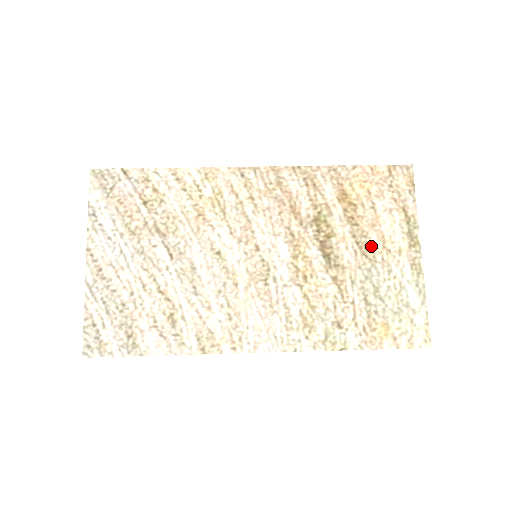
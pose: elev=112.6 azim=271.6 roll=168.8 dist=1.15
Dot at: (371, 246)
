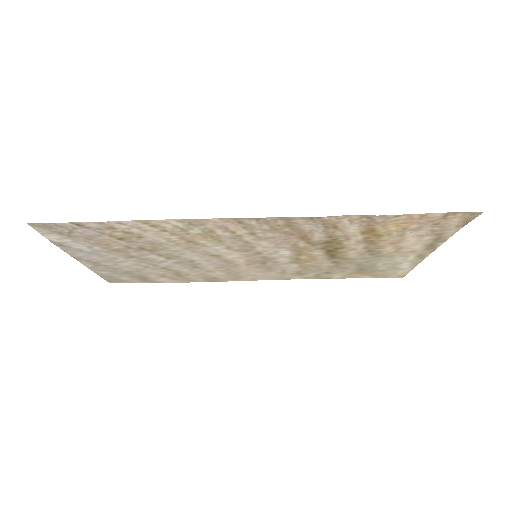
Dot at: (382, 251)
